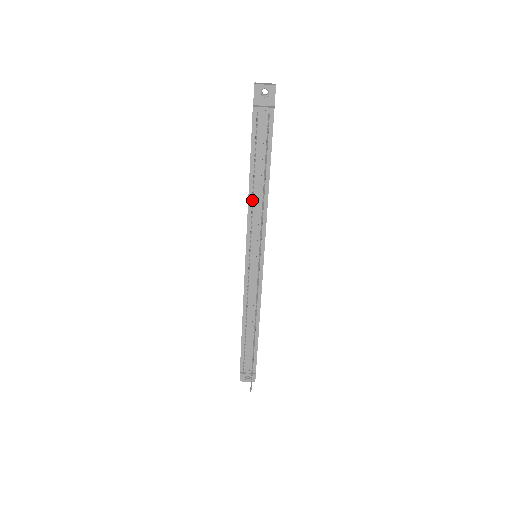
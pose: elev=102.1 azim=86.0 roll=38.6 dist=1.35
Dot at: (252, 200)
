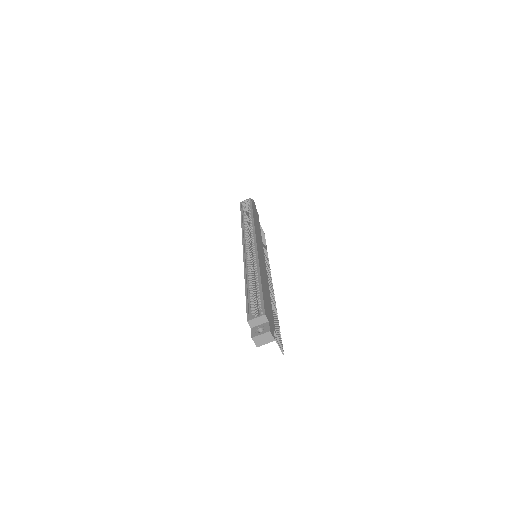
Dot at: occluded
